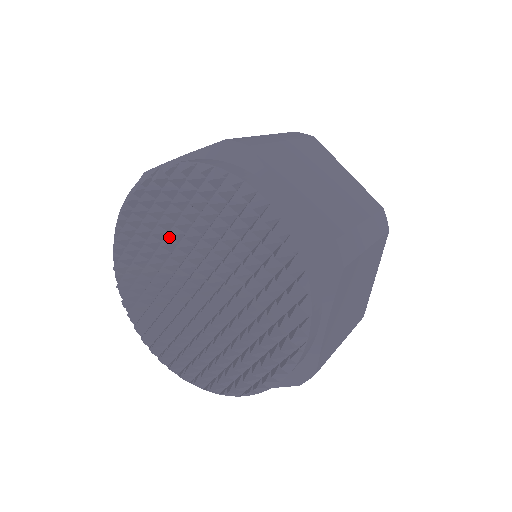
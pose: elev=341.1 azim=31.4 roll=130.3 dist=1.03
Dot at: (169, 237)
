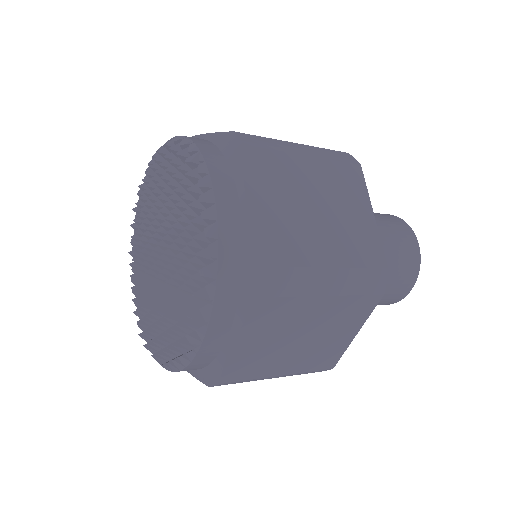
Dot at: occluded
